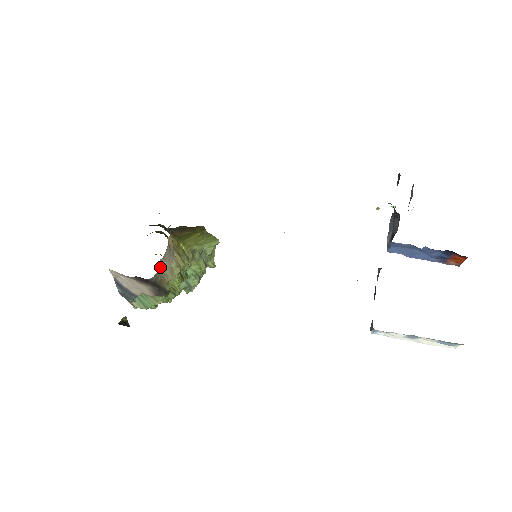
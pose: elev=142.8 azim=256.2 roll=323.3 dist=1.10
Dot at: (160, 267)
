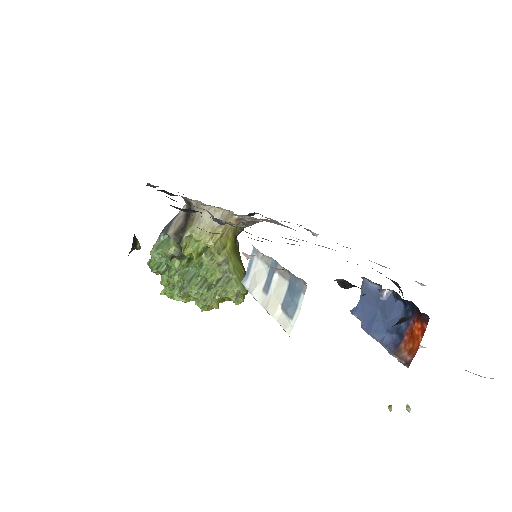
Dot at: (206, 212)
